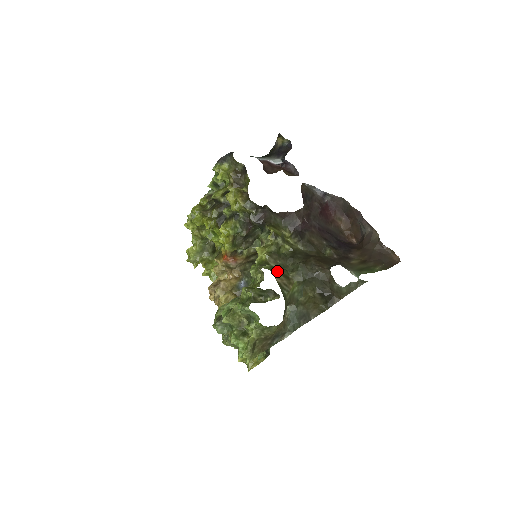
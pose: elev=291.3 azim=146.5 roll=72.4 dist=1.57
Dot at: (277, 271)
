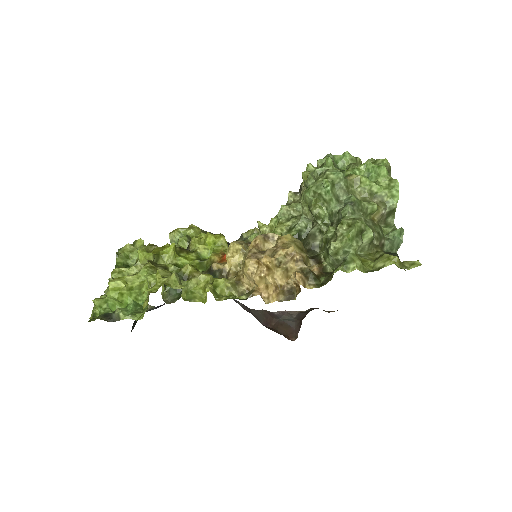
Dot at: occluded
